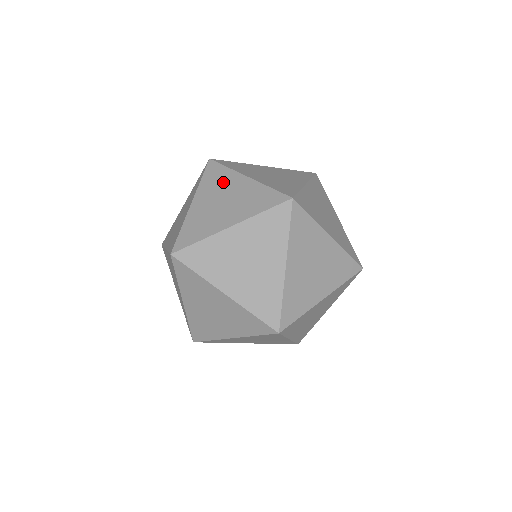
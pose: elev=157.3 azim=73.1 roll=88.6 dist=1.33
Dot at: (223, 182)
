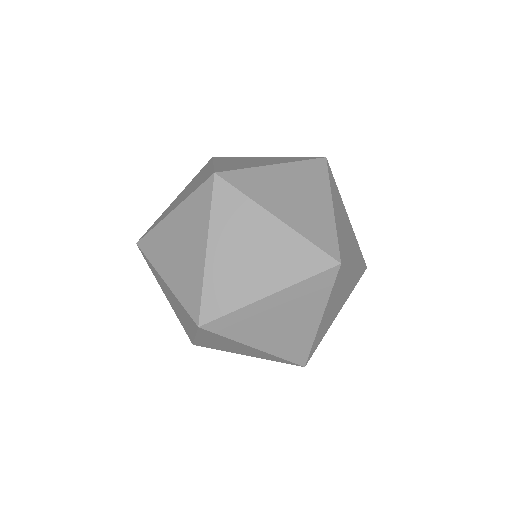
Dot at: (241, 159)
